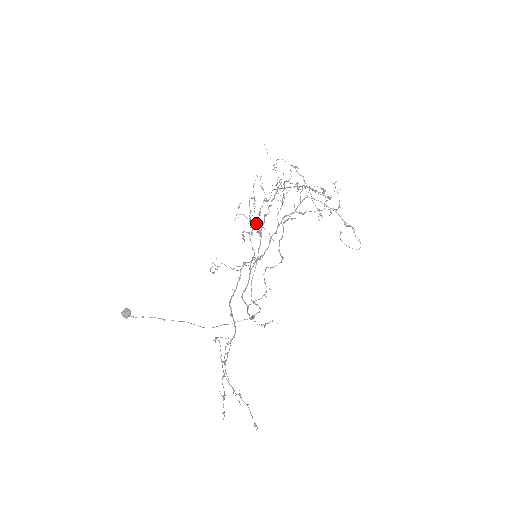
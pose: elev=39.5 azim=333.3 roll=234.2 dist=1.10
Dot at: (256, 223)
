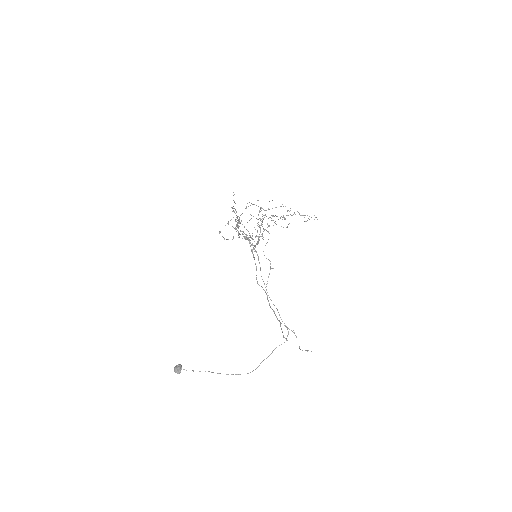
Dot at: occluded
